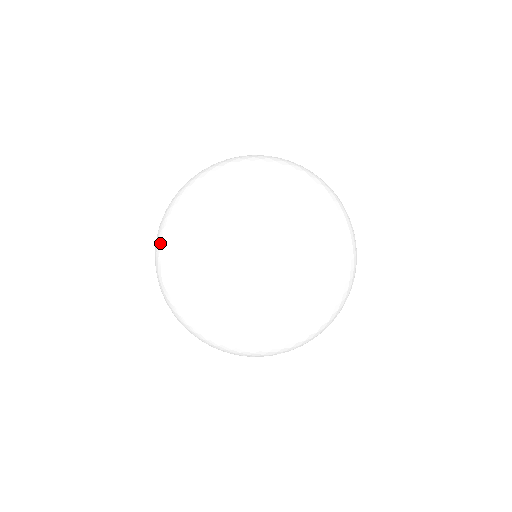
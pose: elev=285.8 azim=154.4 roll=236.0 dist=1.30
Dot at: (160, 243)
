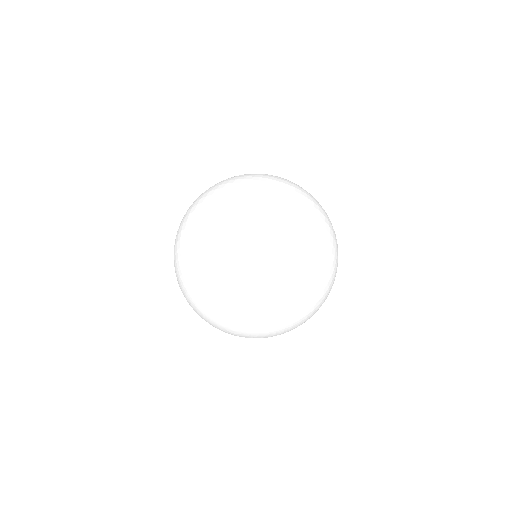
Dot at: (205, 315)
